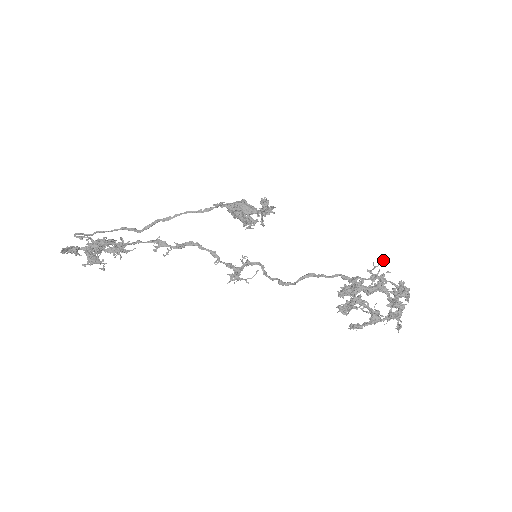
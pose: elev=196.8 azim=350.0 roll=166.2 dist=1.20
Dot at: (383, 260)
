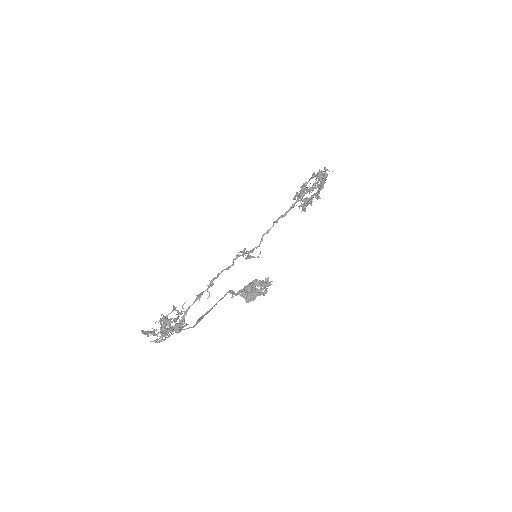
Dot at: occluded
